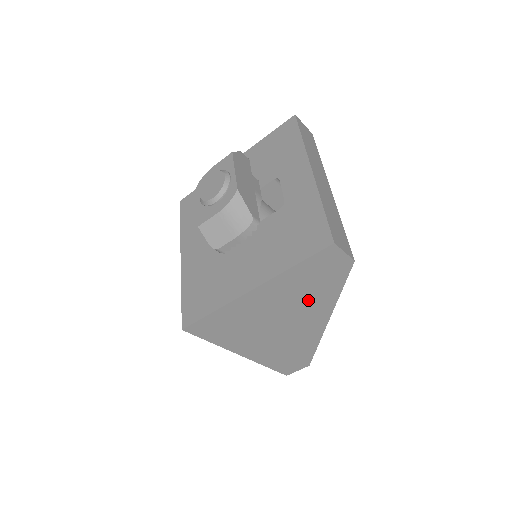
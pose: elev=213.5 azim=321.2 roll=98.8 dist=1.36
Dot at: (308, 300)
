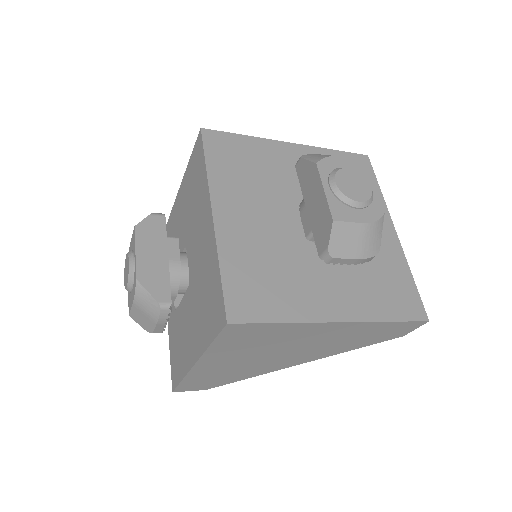
Dot at: (333, 346)
